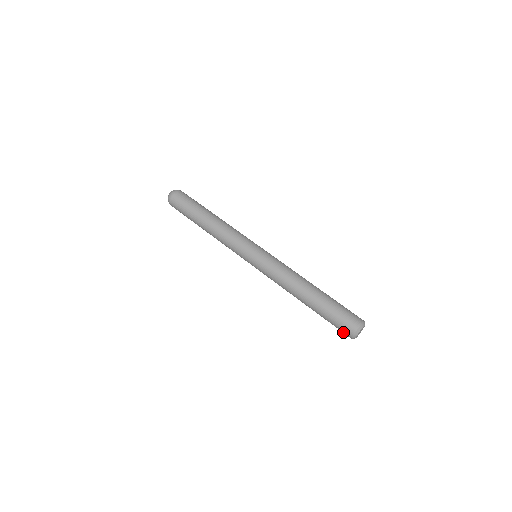
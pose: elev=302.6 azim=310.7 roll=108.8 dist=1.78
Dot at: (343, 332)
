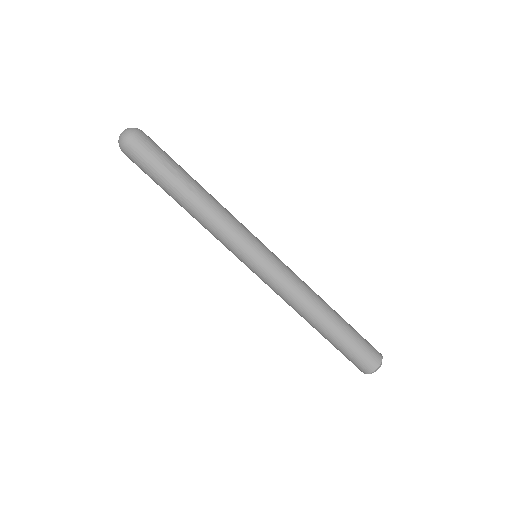
Dot at: occluded
